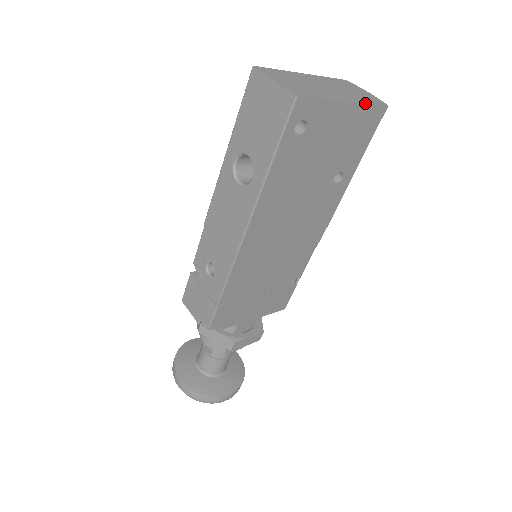
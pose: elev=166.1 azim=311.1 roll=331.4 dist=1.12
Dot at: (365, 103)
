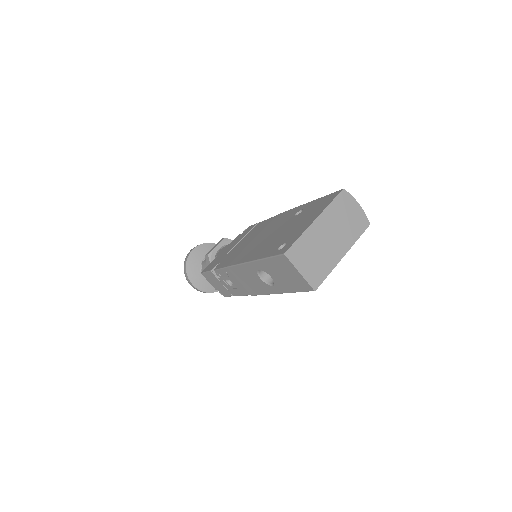
Dot at: occluded
